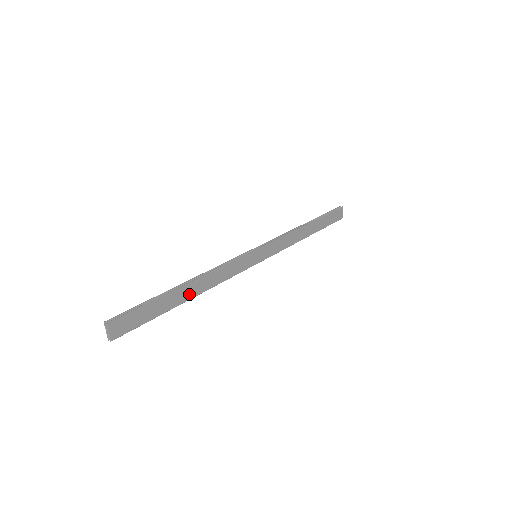
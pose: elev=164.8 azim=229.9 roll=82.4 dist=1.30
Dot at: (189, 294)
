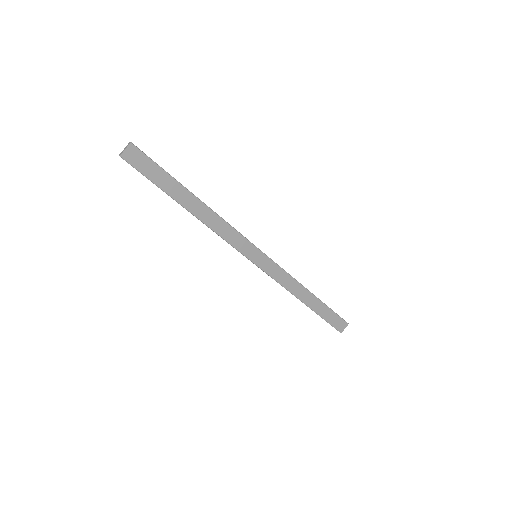
Dot at: (191, 206)
